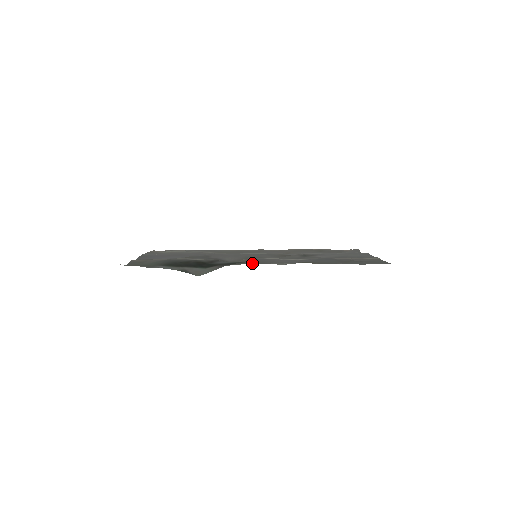
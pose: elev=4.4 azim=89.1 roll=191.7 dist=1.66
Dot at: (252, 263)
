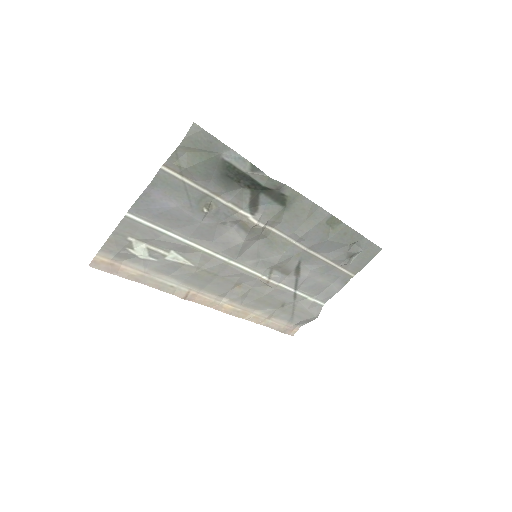
Dot at: (301, 199)
